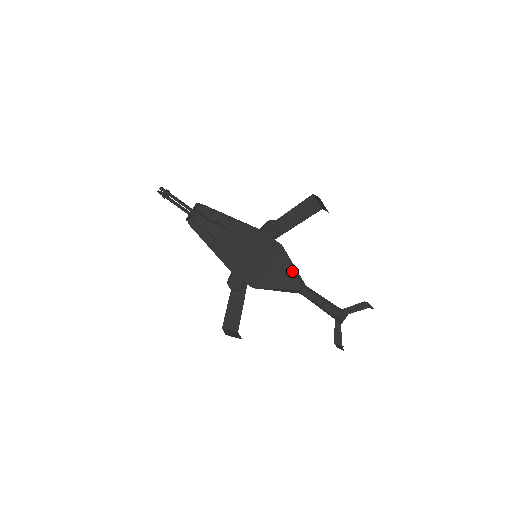
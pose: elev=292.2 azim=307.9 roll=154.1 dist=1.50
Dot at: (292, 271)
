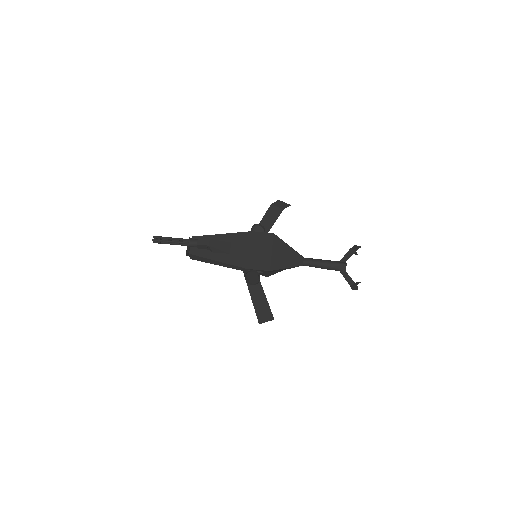
Dot at: (291, 249)
